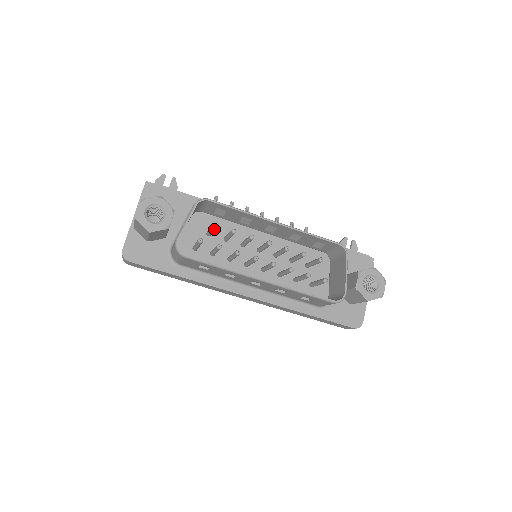
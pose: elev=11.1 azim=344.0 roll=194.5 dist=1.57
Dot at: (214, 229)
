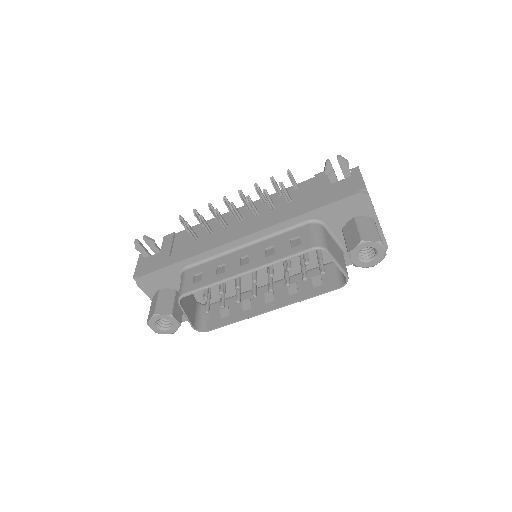
Dot at: (207, 295)
